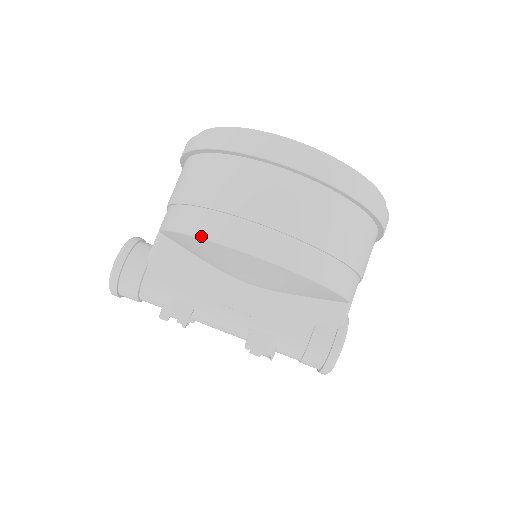
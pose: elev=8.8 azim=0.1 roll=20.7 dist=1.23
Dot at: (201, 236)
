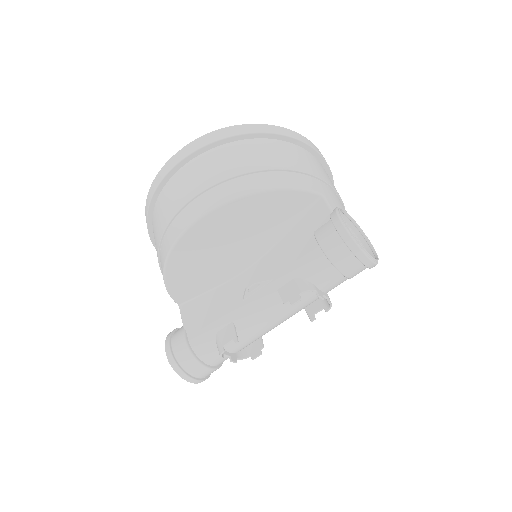
Dot at: (167, 256)
